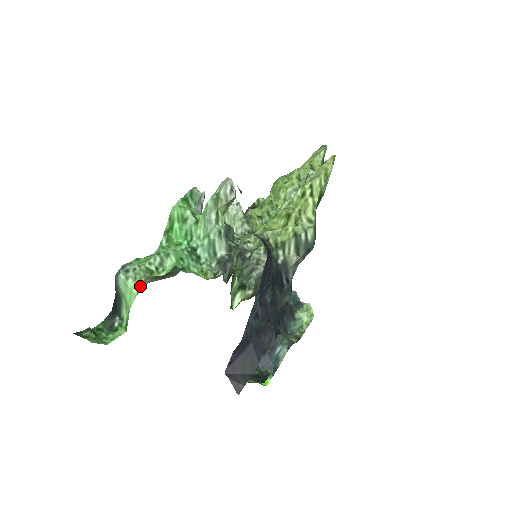
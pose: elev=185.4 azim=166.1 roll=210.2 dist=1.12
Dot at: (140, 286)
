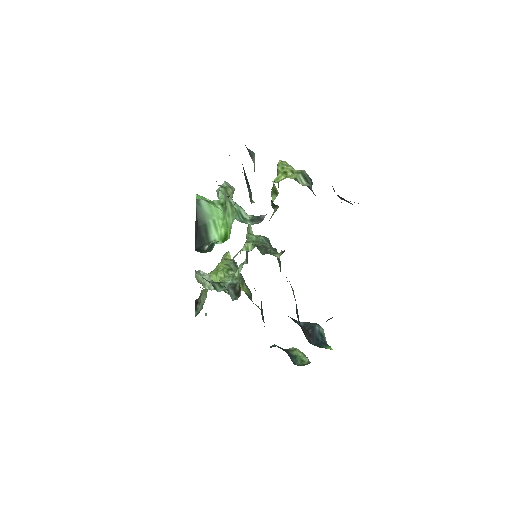
Dot at: (222, 203)
